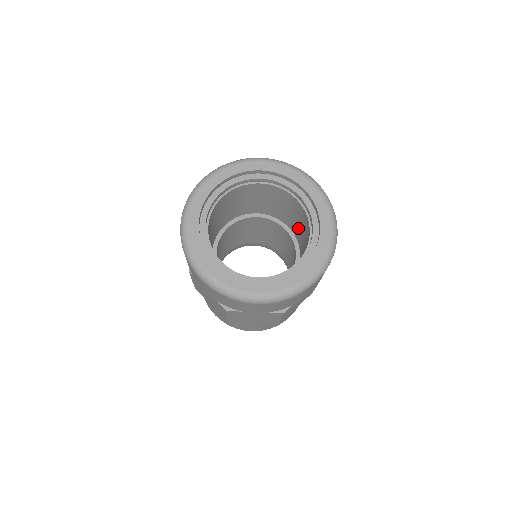
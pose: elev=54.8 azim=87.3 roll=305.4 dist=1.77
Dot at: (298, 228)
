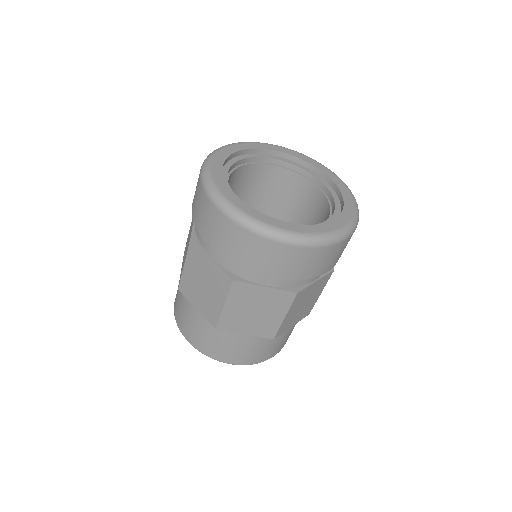
Dot at: occluded
